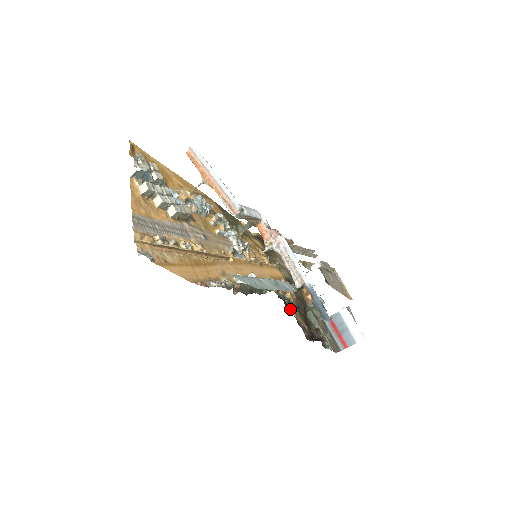
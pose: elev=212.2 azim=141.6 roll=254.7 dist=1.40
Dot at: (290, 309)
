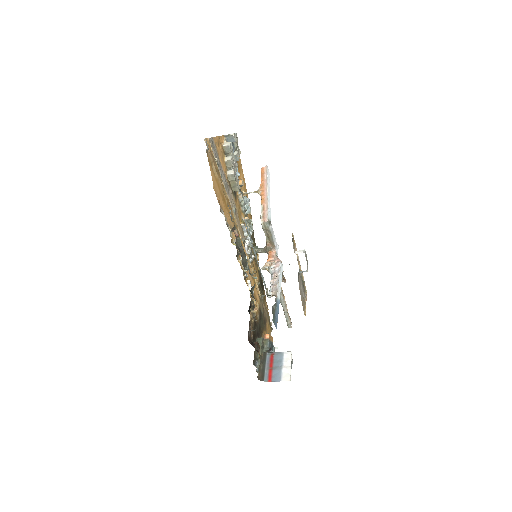
Dot at: (250, 312)
